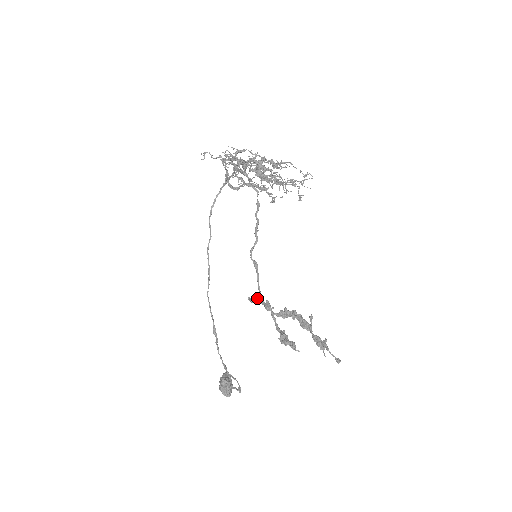
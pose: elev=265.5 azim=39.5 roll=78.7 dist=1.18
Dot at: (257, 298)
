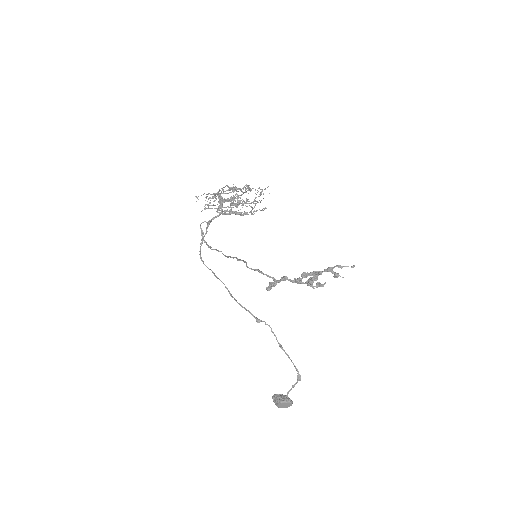
Dot at: (273, 282)
